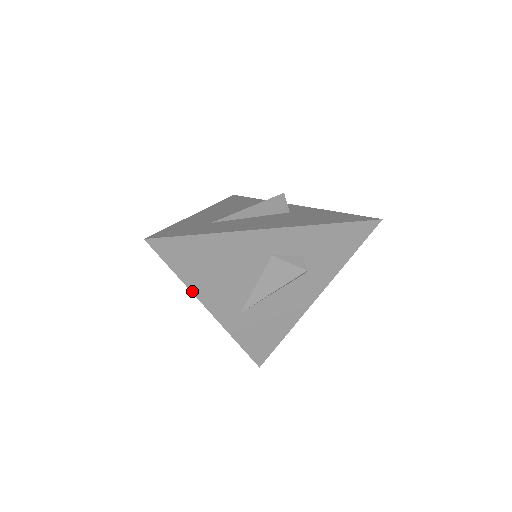
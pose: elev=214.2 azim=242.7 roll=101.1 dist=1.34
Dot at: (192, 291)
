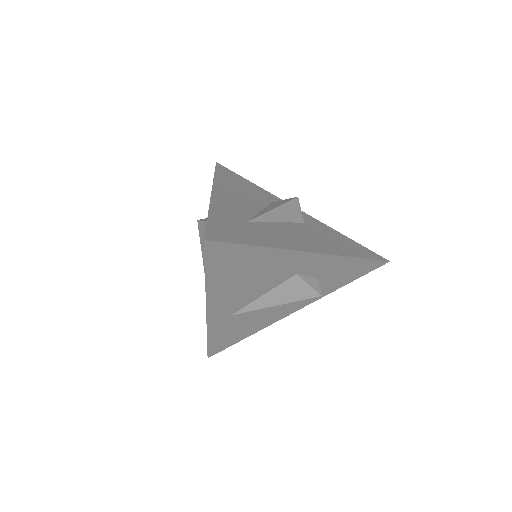
Dot at: (207, 292)
